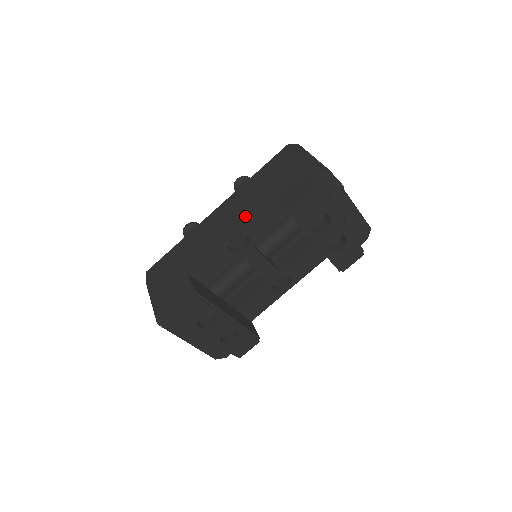
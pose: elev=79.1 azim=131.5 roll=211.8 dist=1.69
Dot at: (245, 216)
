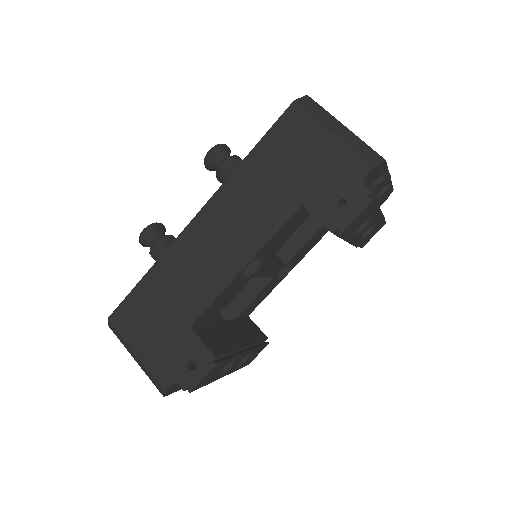
Dot at: (260, 236)
